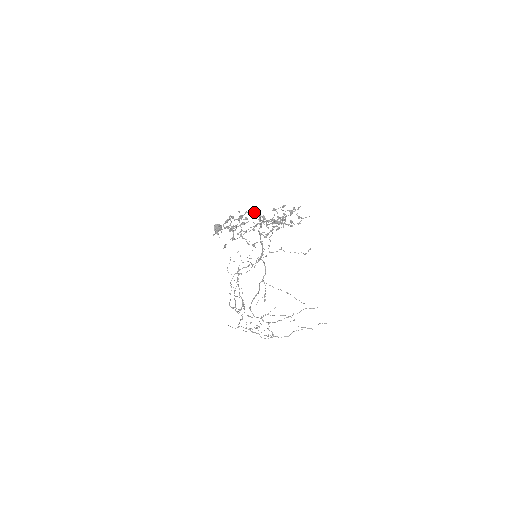
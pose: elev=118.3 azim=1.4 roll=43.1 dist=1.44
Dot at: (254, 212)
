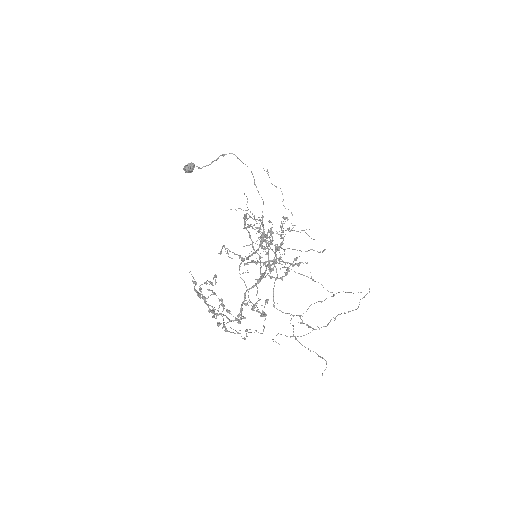
Dot at: occluded
